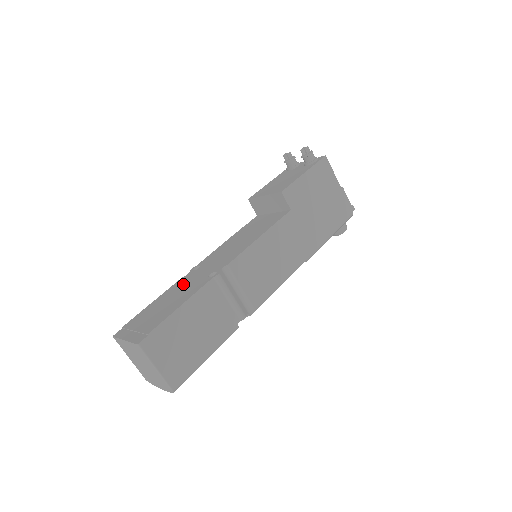
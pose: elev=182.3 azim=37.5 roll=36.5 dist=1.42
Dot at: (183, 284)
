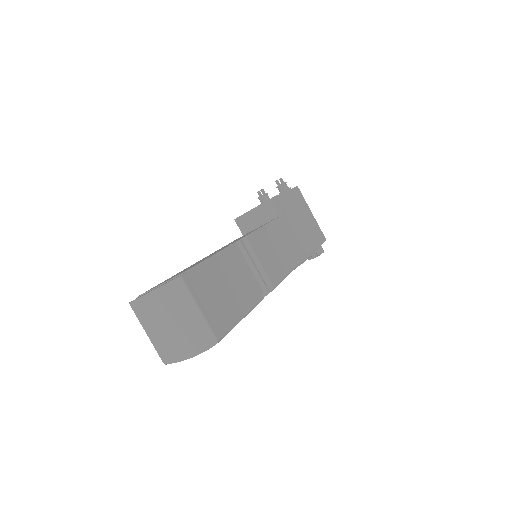
Dot at: (197, 262)
